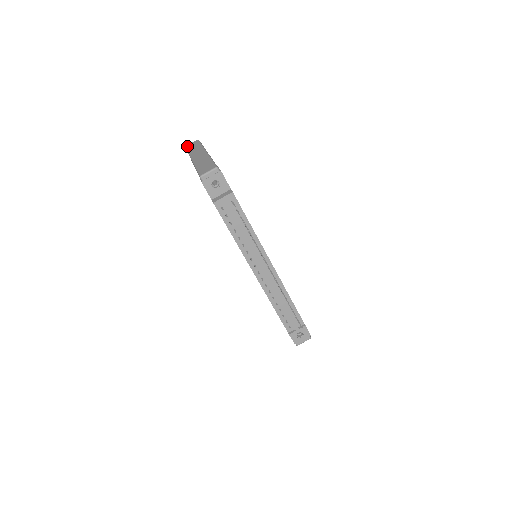
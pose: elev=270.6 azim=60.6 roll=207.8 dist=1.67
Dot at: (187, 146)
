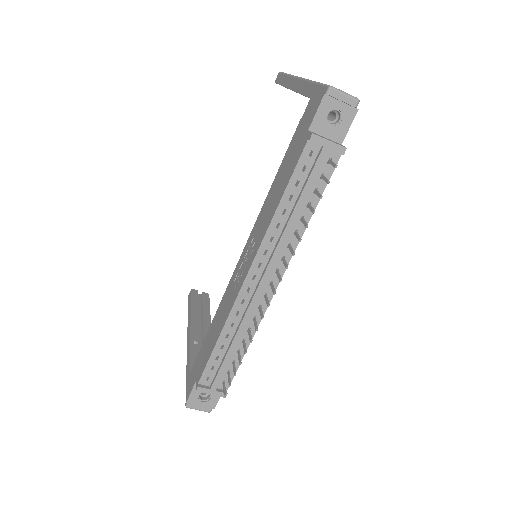
Dot at: occluded
